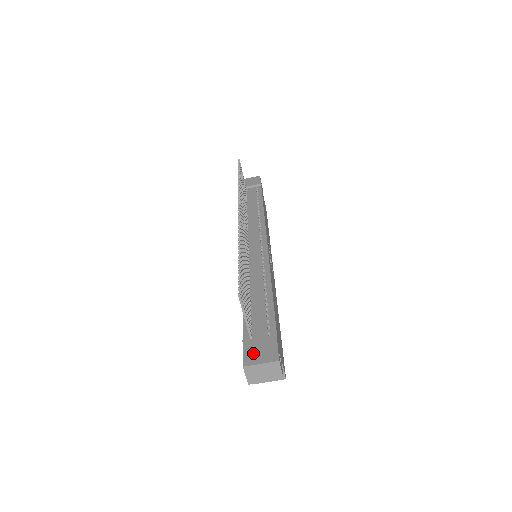
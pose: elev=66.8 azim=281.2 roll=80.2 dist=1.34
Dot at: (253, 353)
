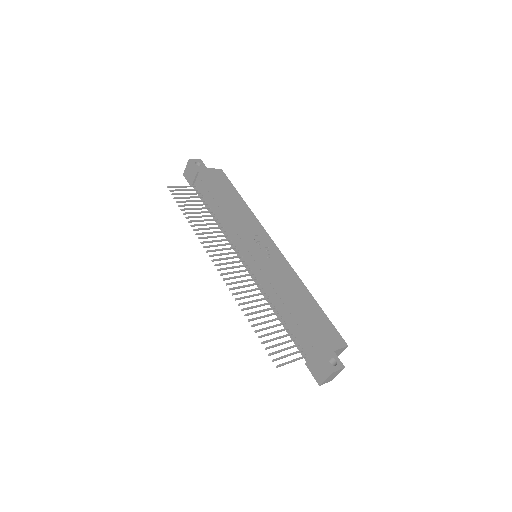
Dot at: (317, 373)
